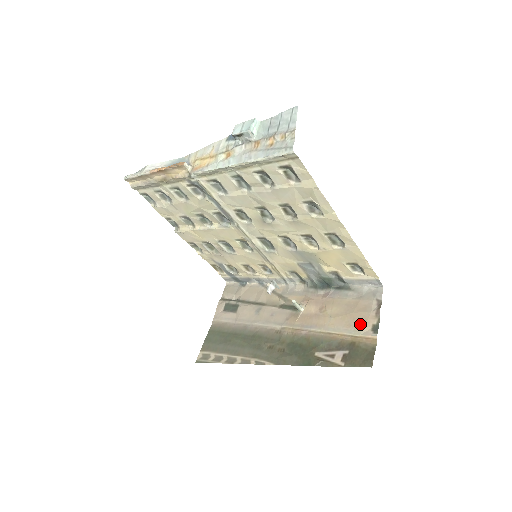
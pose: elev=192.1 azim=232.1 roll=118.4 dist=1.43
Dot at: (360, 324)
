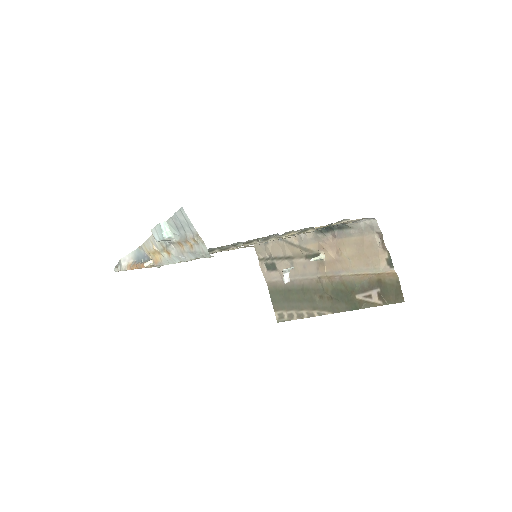
Dot at: (375, 262)
